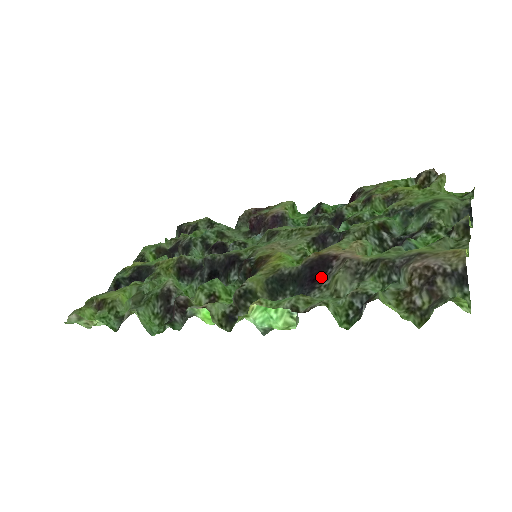
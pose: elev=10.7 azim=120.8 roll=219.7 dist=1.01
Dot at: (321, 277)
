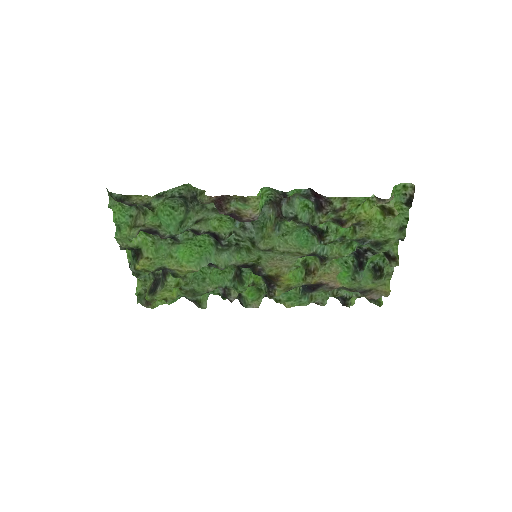
Dot at: (317, 288)
